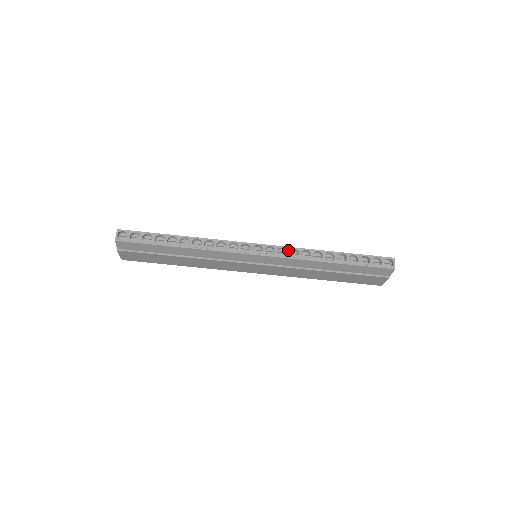
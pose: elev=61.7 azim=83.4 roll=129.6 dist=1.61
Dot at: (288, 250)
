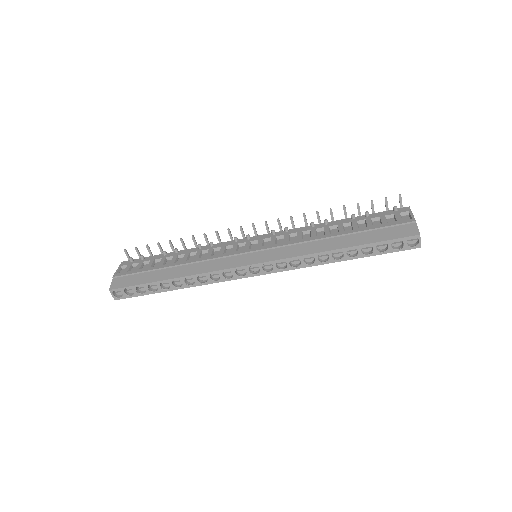
Dot at: (287, 262)
